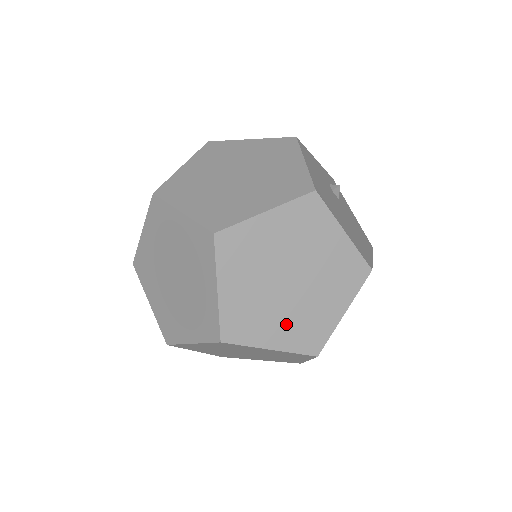
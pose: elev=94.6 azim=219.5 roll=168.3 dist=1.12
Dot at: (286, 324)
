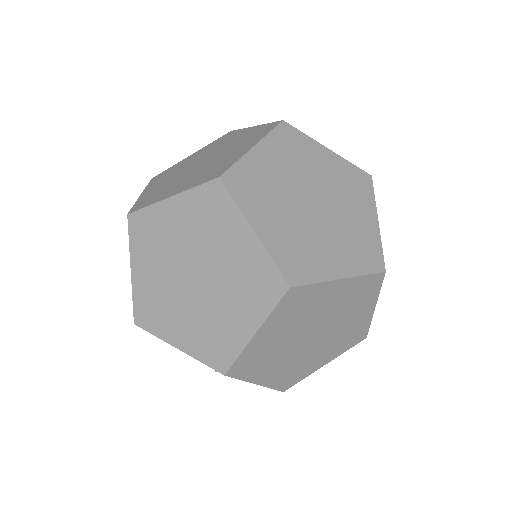
Dot at: (337, 247)
